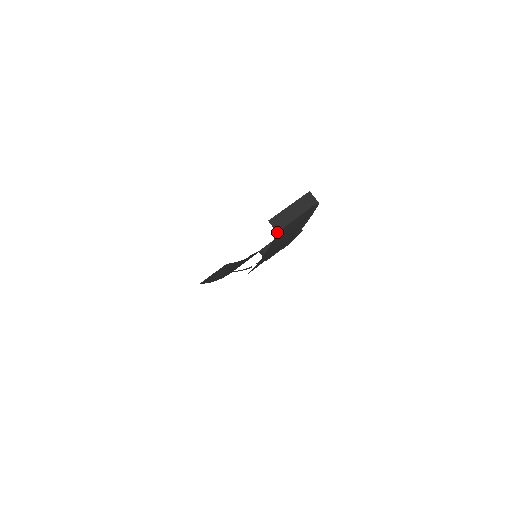
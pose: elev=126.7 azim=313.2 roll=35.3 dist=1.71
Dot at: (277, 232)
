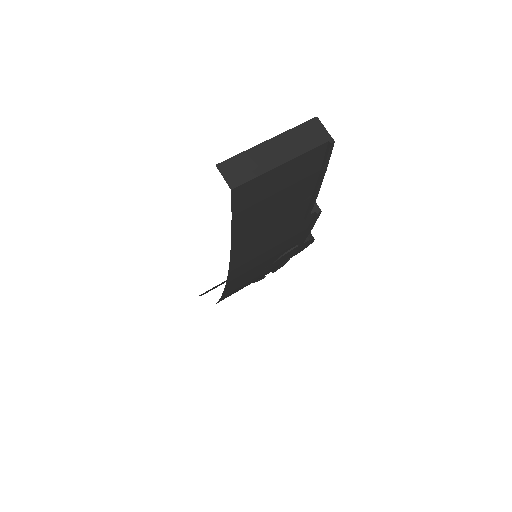
Dot at: (232, 189)
